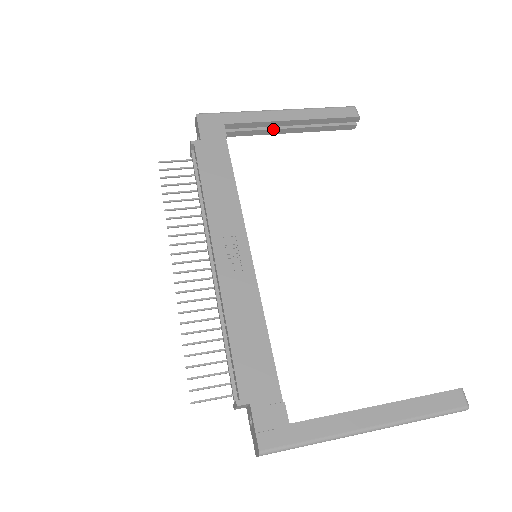
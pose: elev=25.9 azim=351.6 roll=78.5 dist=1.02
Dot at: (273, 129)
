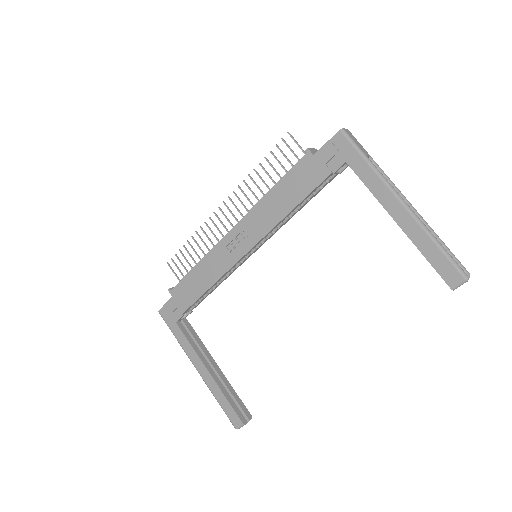
Dot at: occluded
